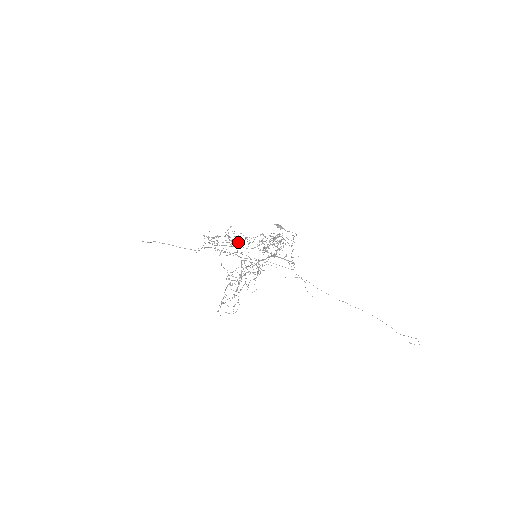
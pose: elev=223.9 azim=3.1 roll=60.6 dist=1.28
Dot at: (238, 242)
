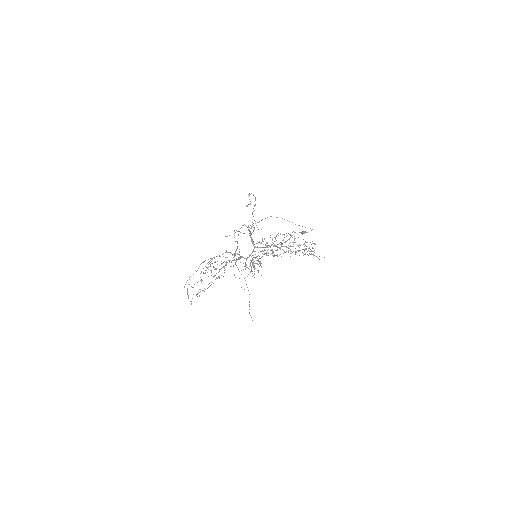
Dot at: occluded
